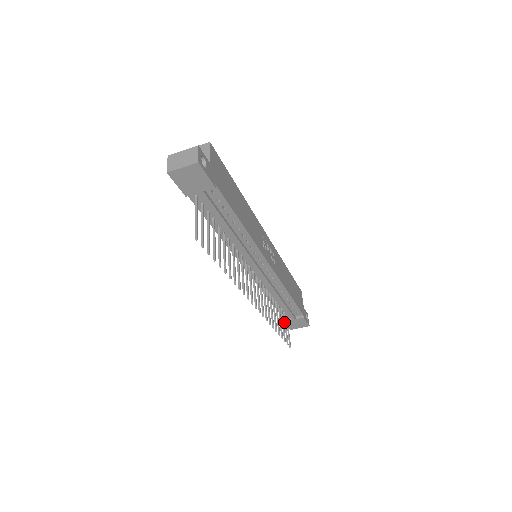
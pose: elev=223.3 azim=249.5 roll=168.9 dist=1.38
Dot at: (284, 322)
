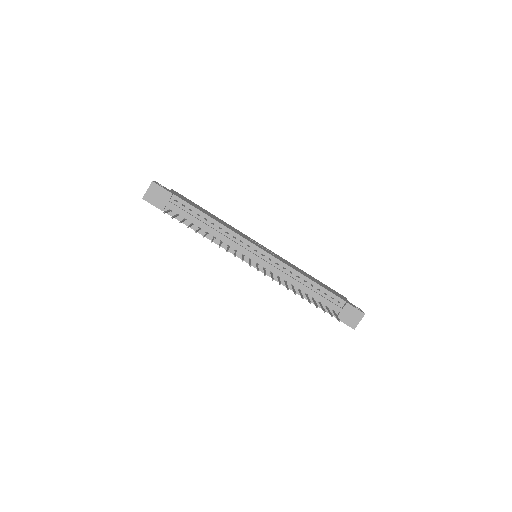
Dot at: occluded
